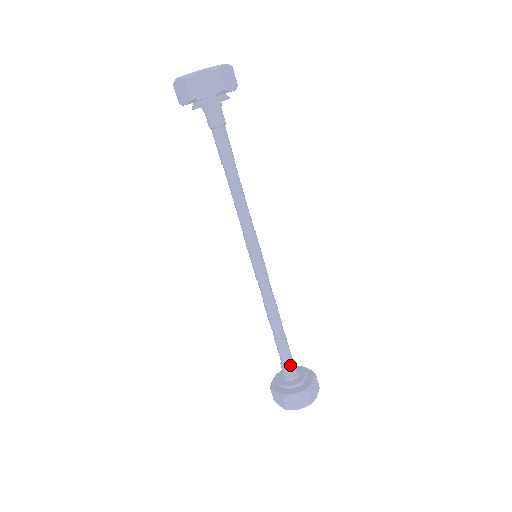
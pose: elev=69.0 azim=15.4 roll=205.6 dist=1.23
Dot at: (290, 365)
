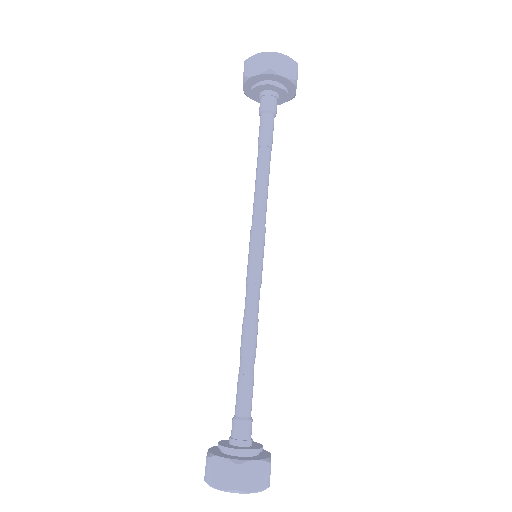
Dot at: (240, 420)
